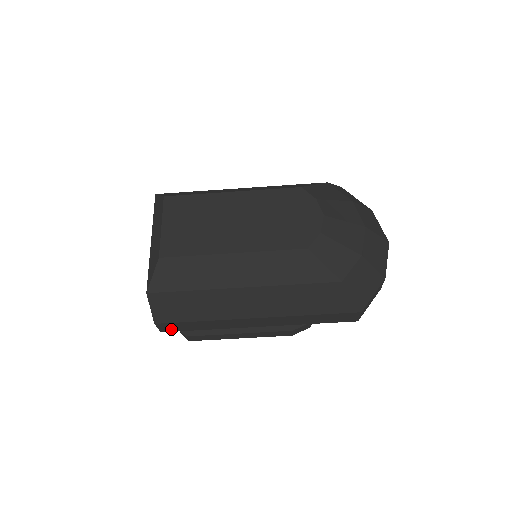
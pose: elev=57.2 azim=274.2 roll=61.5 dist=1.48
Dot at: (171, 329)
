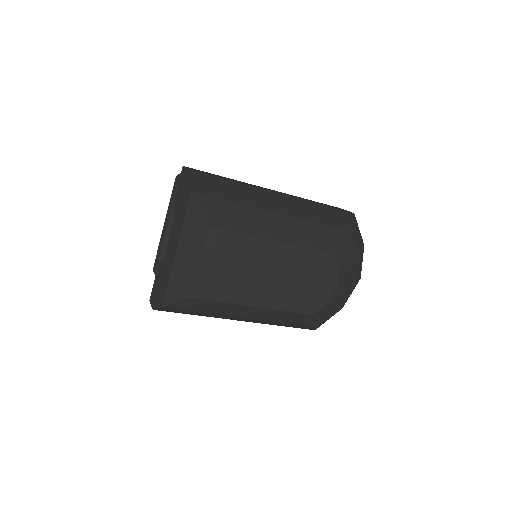
Dot at: occluded
